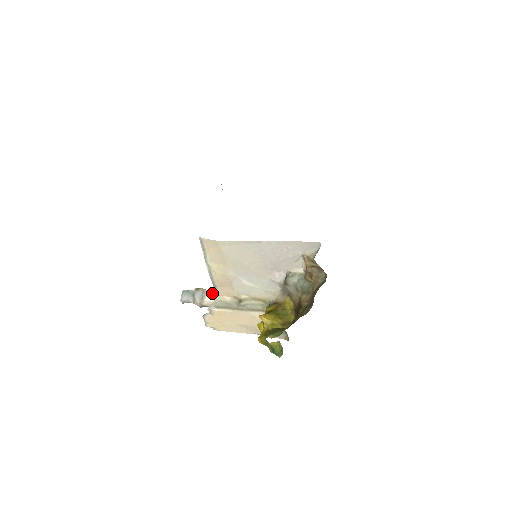
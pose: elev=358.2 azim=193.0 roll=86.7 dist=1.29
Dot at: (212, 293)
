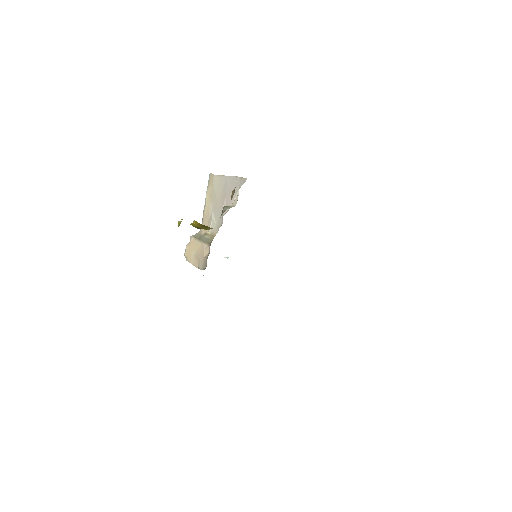
Dot at: occluded
